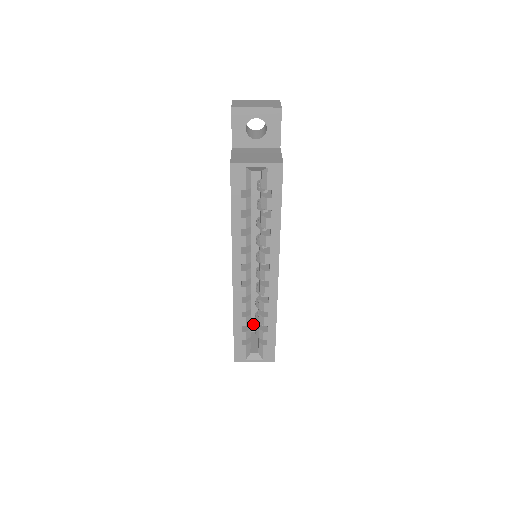
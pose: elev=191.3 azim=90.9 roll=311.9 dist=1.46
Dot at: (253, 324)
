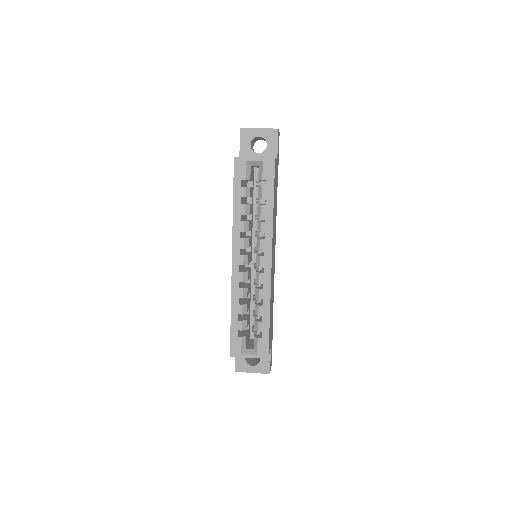
Dot at: occluded
